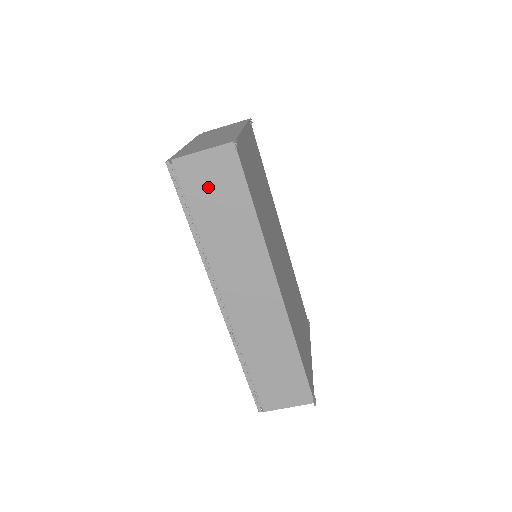
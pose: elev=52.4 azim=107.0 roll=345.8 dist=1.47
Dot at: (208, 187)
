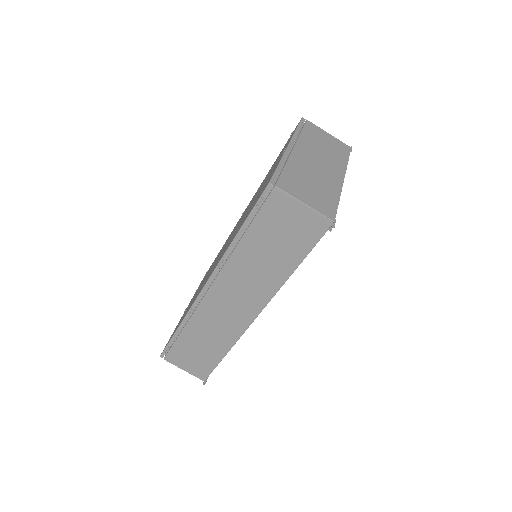
Dot at: (281, 227)
